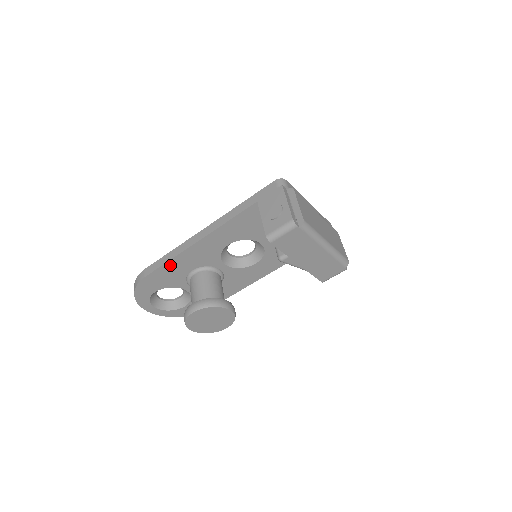
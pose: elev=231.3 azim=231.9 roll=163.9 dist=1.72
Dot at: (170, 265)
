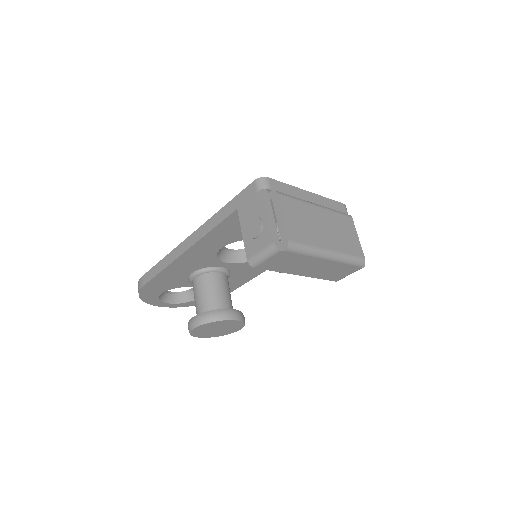
Dot at: (165, 274)
